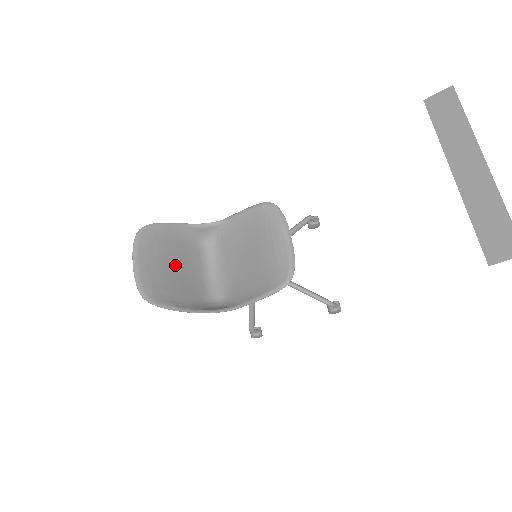
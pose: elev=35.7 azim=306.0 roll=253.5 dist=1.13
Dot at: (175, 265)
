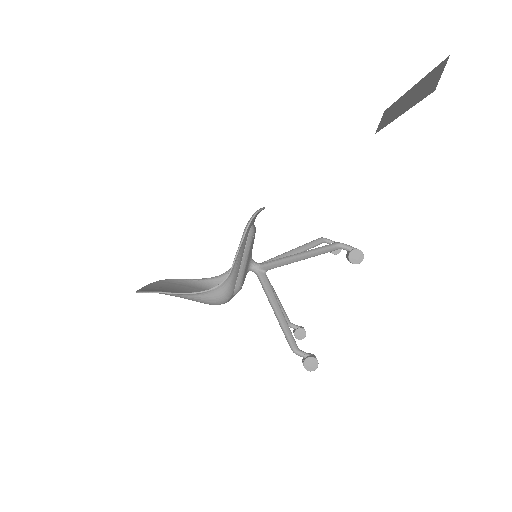
Dot at: (185, 292)
